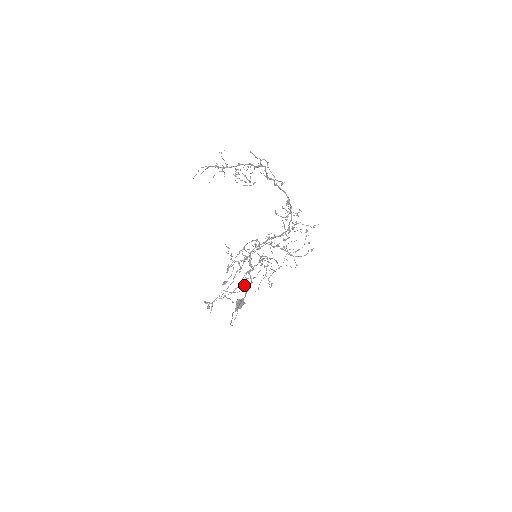
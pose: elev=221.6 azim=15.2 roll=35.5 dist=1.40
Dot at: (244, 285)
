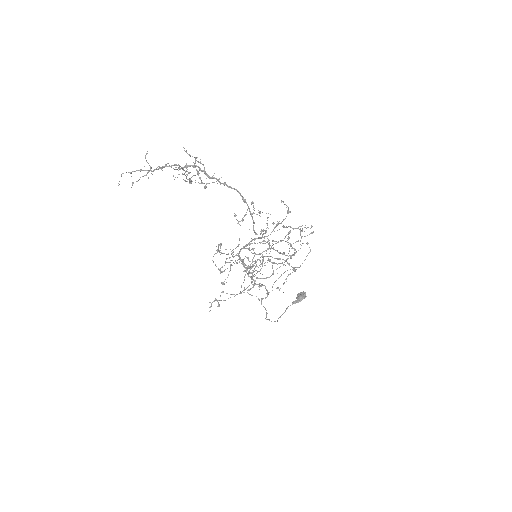
Dot at: (253, 286)
